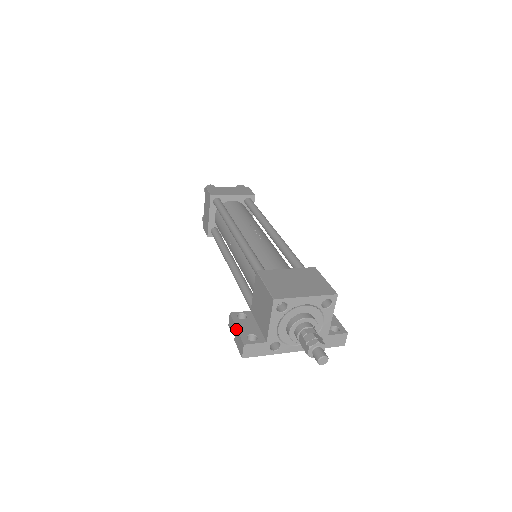
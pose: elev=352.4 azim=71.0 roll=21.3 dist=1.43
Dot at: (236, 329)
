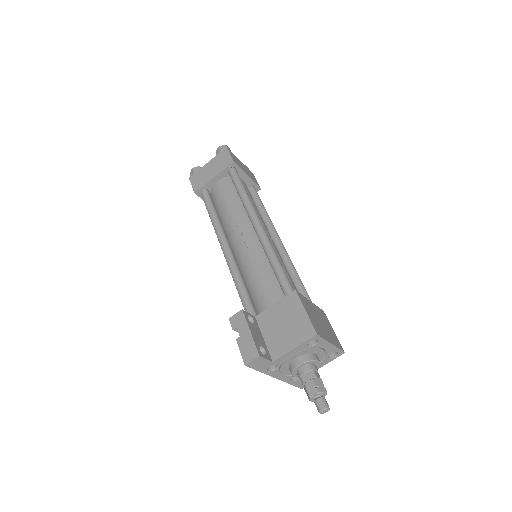
Dot at: (250, 333)
